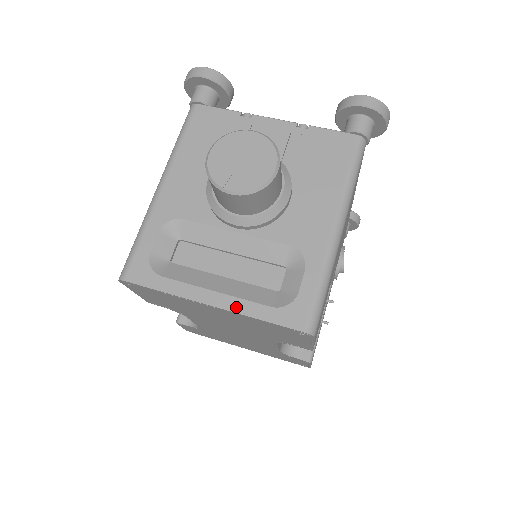
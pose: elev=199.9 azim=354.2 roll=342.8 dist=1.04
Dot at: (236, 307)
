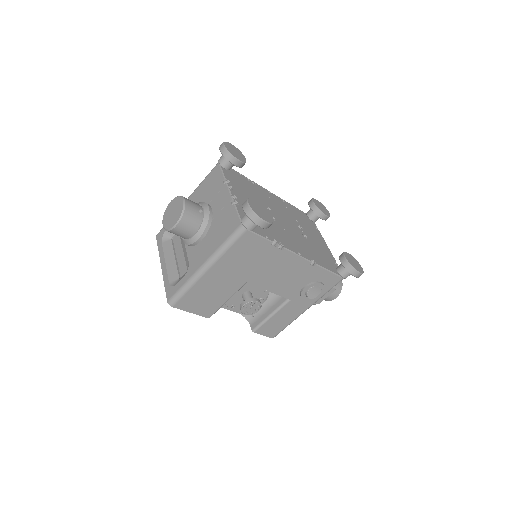
Dot at: (164, 274)
